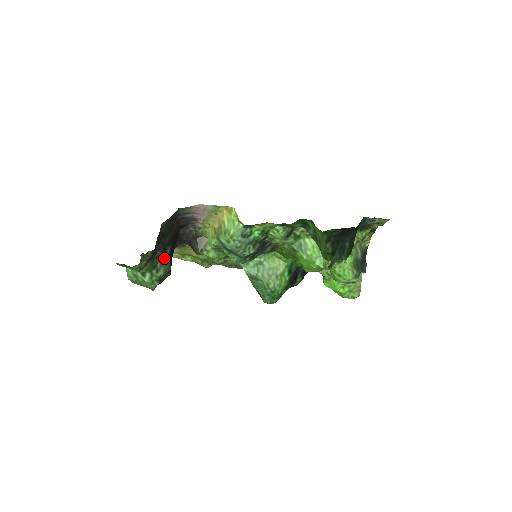
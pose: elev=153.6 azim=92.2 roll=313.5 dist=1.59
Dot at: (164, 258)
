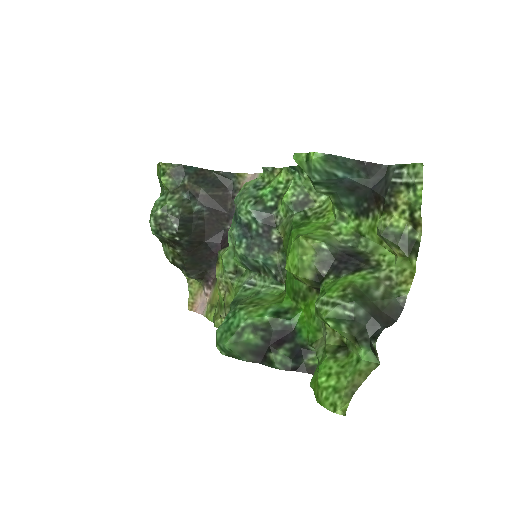
Dot at: (187, 200)
